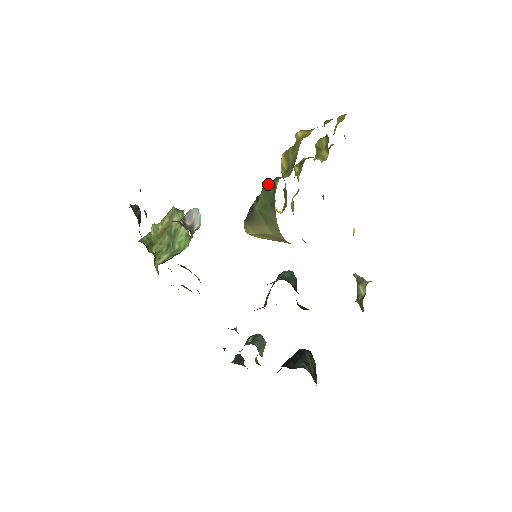
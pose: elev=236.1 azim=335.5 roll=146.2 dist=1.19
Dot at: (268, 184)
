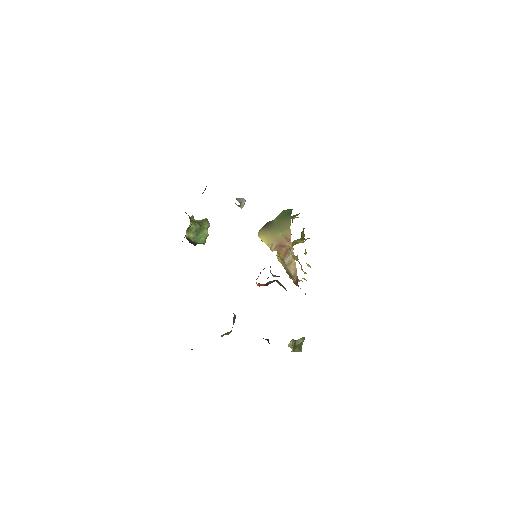
Dot at: (287, 209)
